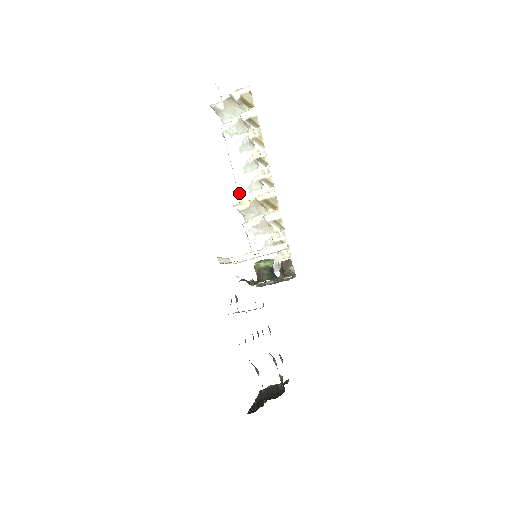
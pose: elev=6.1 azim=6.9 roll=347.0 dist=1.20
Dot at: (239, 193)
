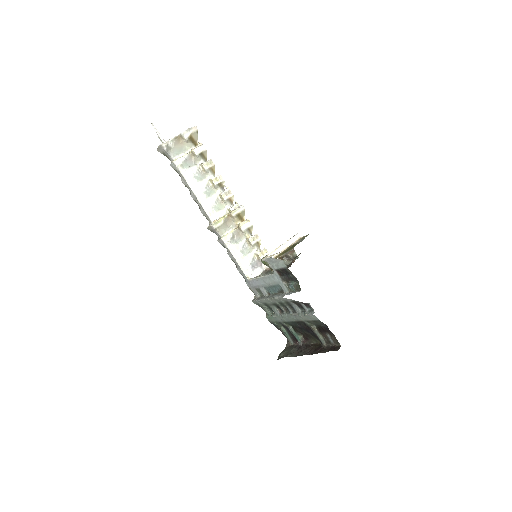
Dot at: (209, 214)
